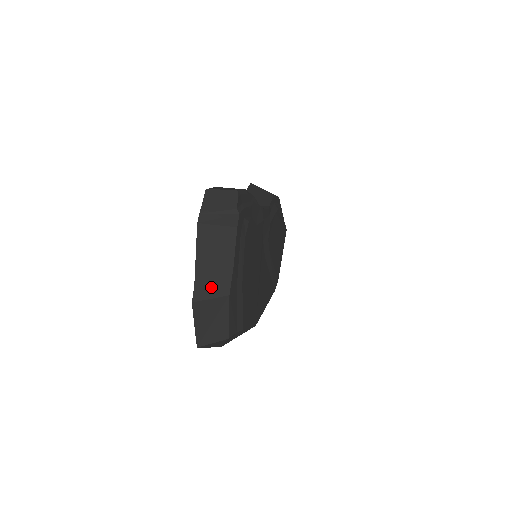
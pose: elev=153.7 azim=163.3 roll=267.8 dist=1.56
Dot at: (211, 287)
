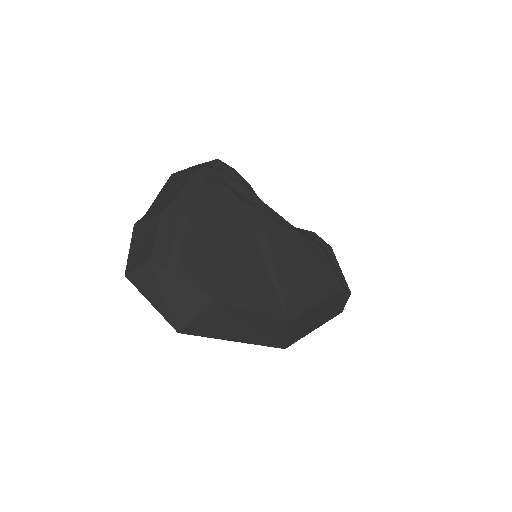
Dot at: (154, 212)
